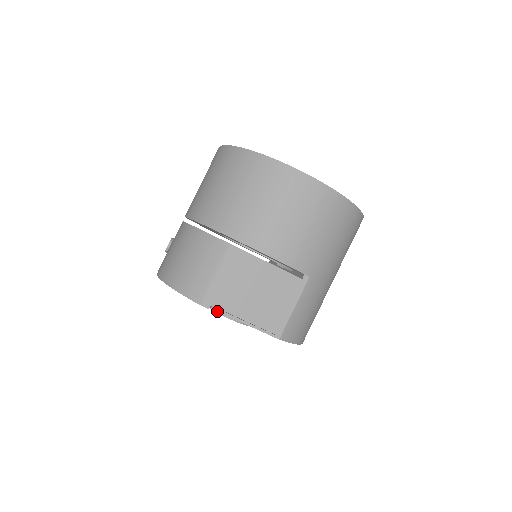
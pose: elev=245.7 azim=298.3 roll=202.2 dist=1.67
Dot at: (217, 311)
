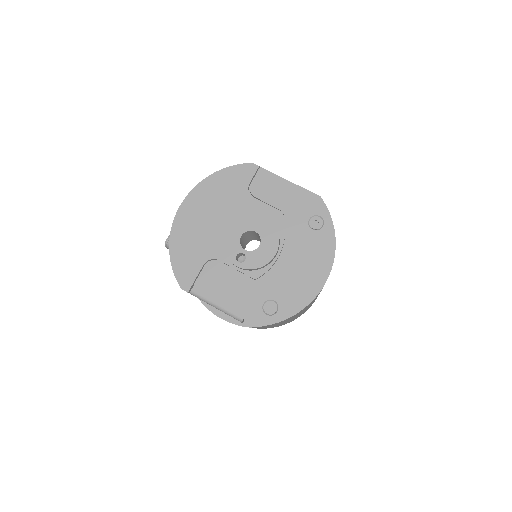
Dot at: (265, 170)
